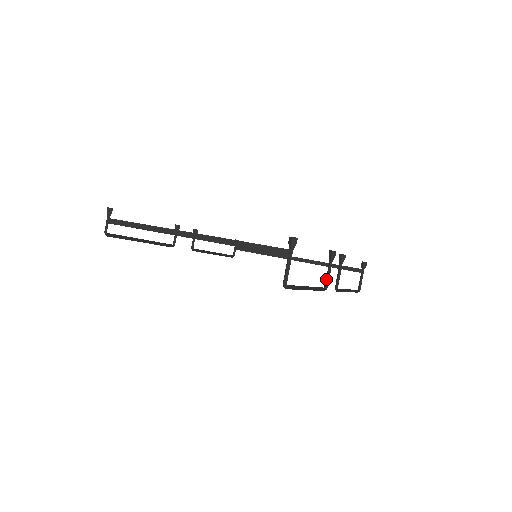
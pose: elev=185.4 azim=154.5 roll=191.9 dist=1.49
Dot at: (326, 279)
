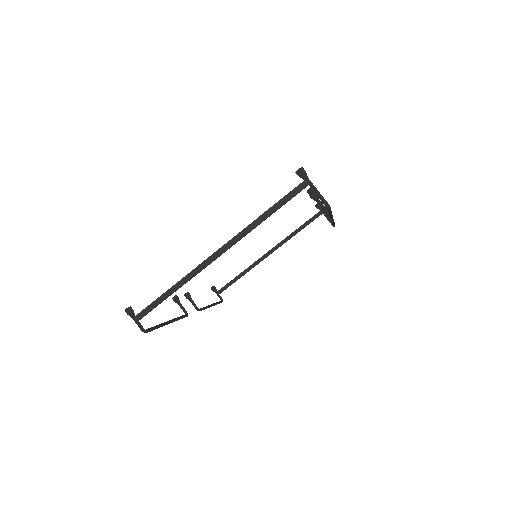
Dot at: (325, 211)
